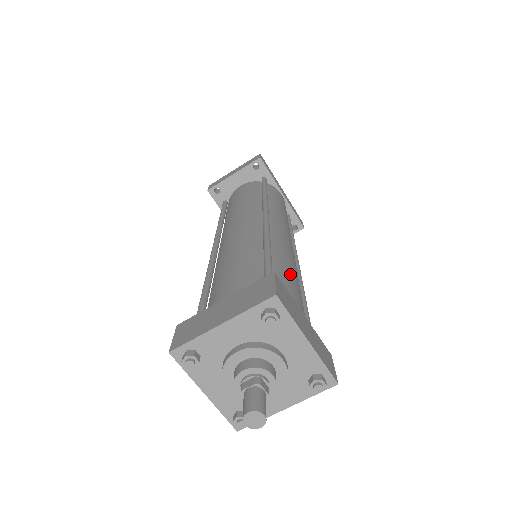
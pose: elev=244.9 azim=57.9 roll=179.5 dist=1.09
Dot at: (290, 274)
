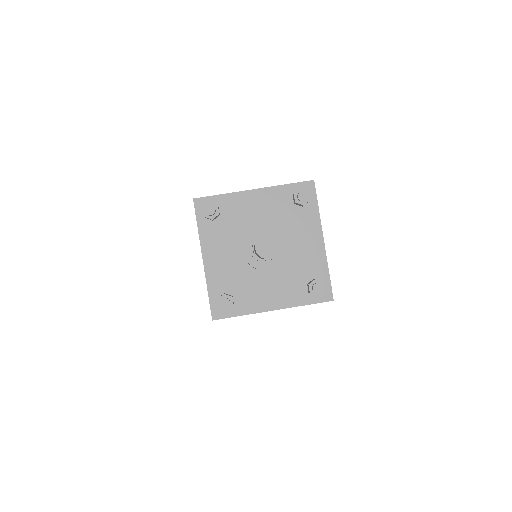
Dot at: occluded
